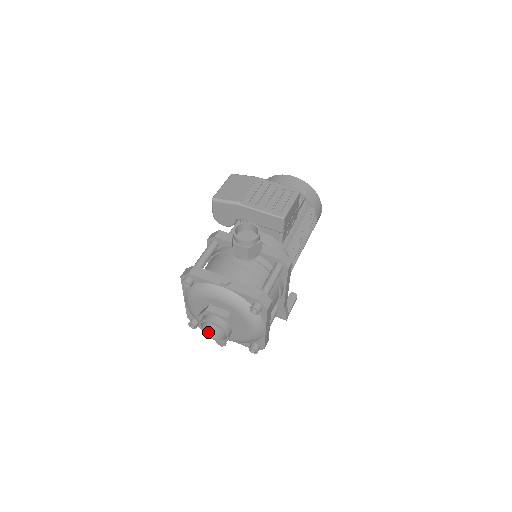
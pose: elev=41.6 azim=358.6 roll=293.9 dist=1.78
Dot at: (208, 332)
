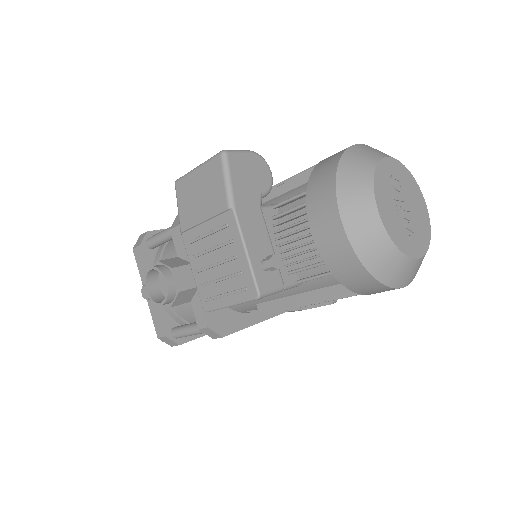
Dot at: occluded
